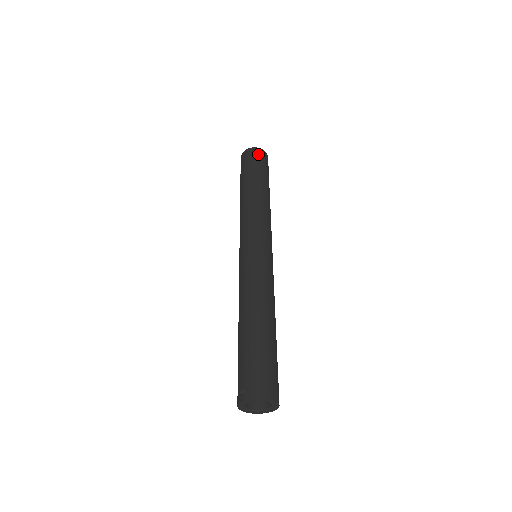
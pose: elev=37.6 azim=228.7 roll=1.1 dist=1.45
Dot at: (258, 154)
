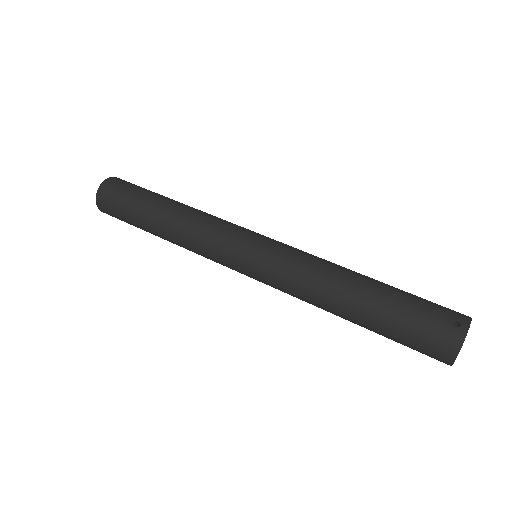
Dot at: (129, 182)
